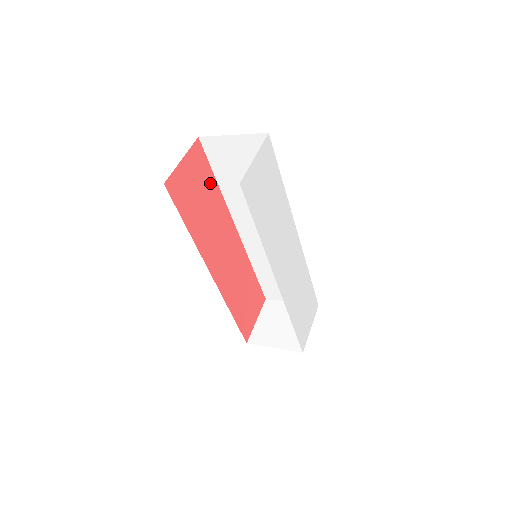
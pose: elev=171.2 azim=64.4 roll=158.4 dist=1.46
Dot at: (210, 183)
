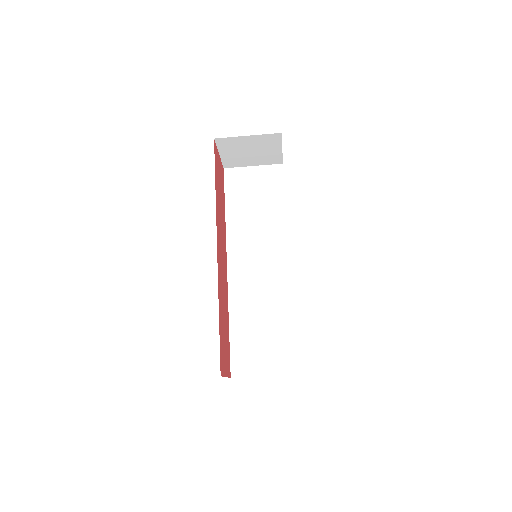
Dot at: (223, 200)
